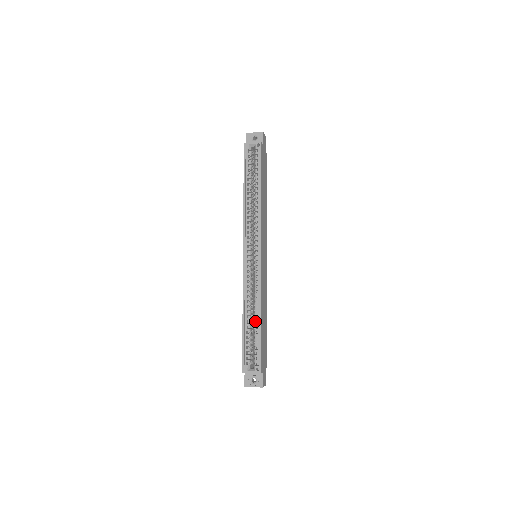
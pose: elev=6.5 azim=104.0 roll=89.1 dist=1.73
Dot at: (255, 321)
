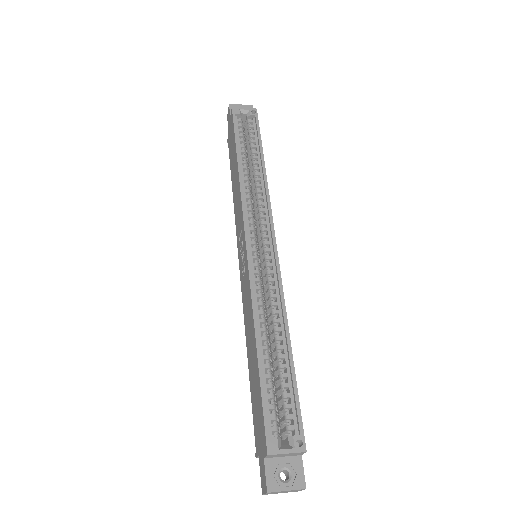
Dot at: (278, 350)
